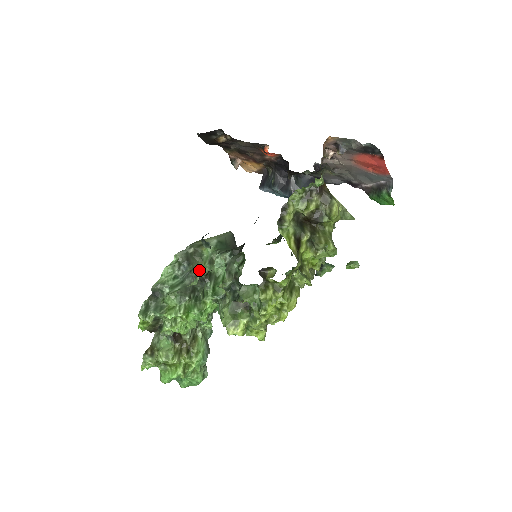
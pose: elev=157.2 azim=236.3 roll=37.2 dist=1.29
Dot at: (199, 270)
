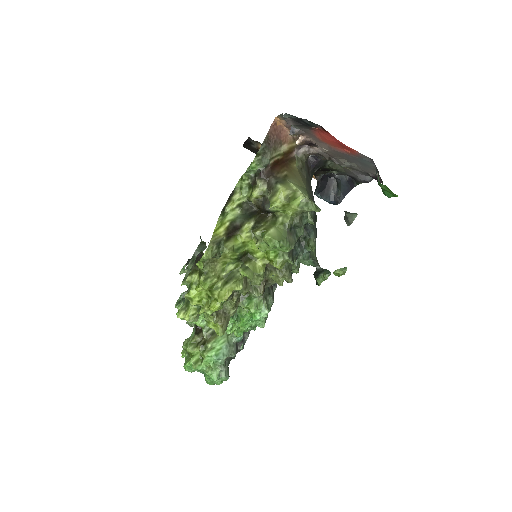
Dot at: occluded
